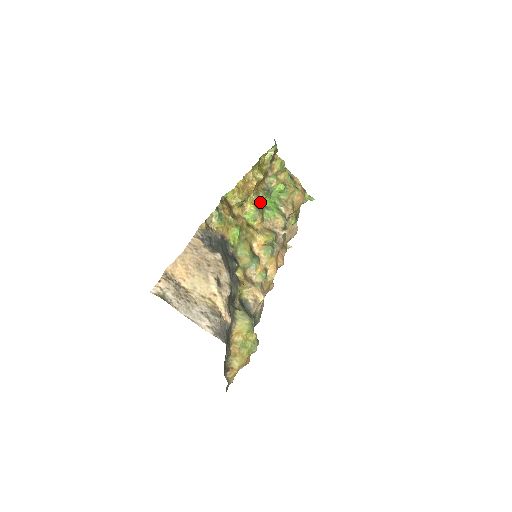
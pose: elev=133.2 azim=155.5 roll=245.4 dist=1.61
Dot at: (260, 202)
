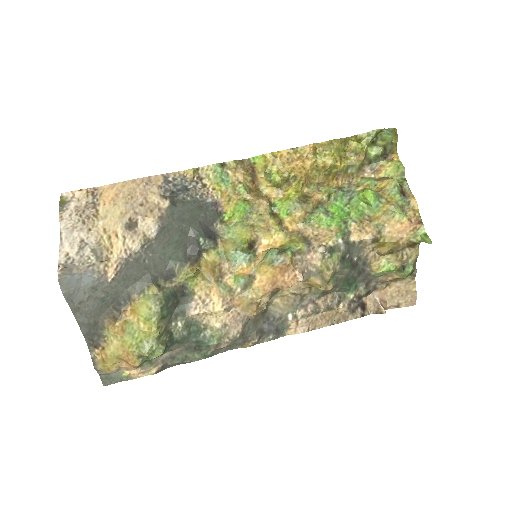
Dot at: (315, 197)
